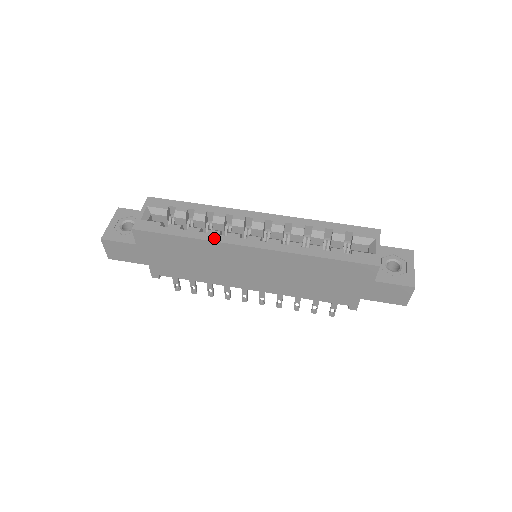
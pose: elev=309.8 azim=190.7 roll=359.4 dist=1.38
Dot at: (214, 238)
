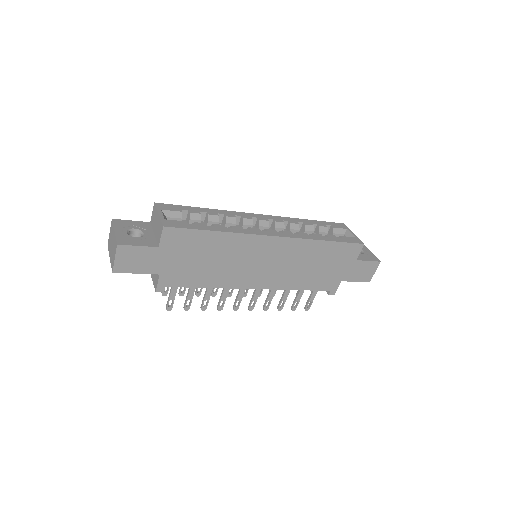
Dot at: (242, 231)
